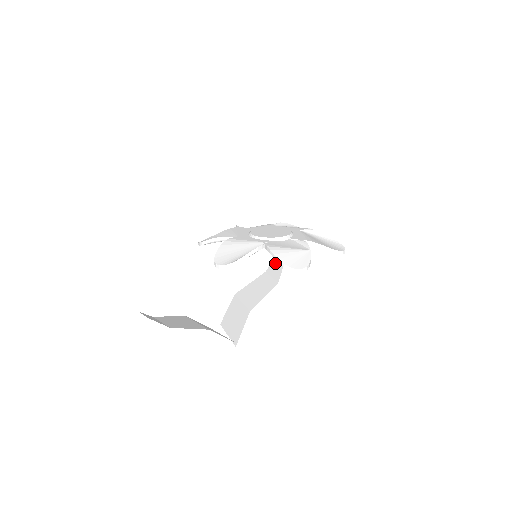
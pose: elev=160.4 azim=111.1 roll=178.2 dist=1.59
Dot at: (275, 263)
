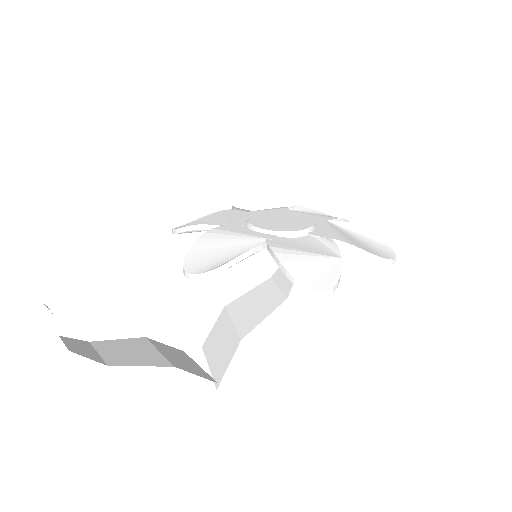
Dot at: occluded
